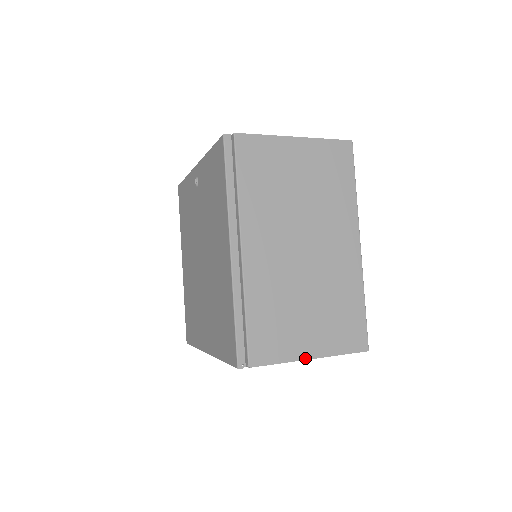
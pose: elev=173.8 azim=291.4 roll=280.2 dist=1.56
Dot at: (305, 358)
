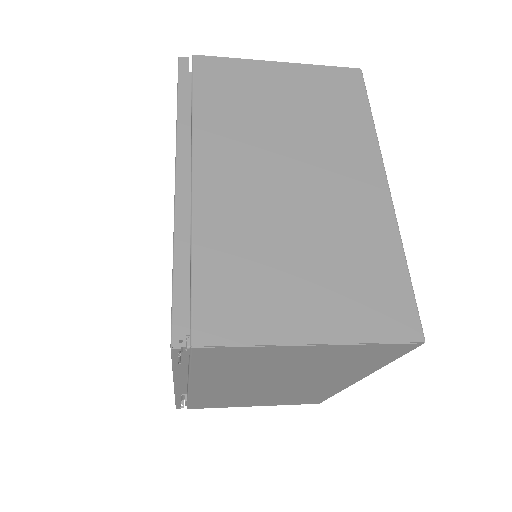
Dot at: (299, 342)
